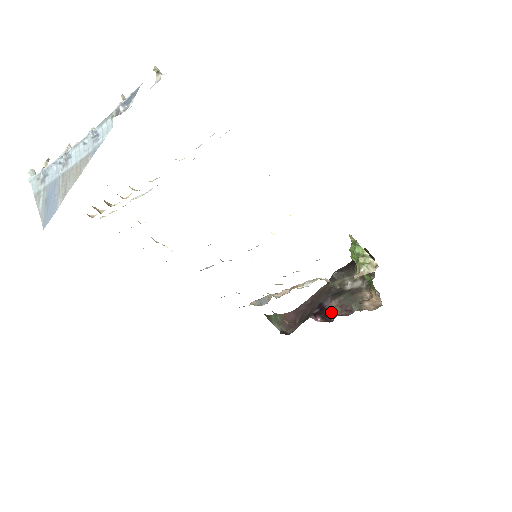
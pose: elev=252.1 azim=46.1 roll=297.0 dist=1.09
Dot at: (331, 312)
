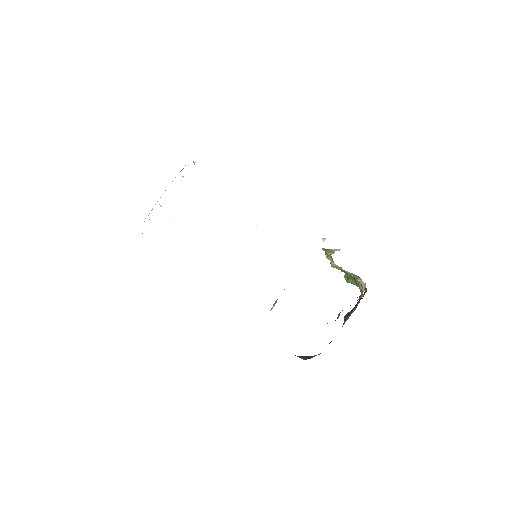
Dot at: (337, 317)
